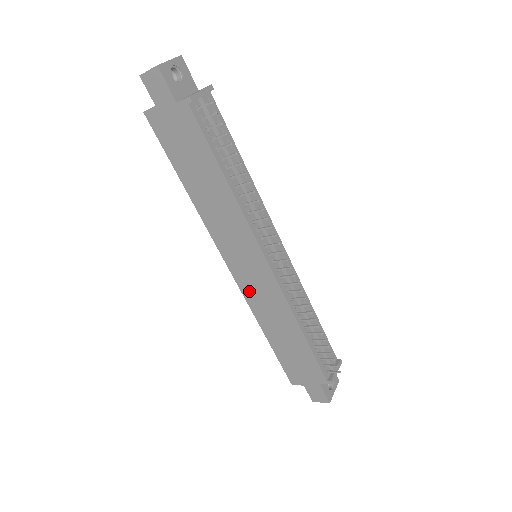
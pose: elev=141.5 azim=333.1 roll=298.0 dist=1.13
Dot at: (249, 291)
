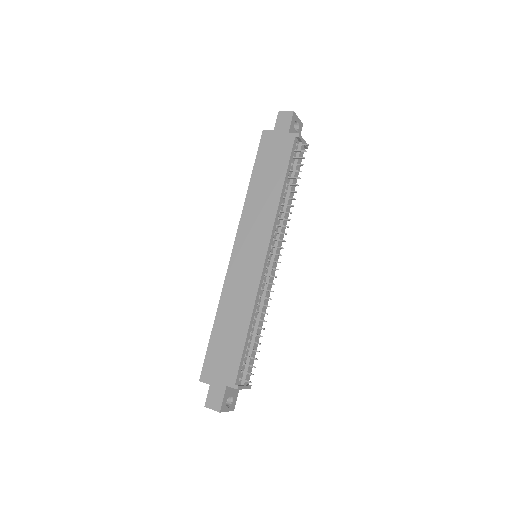
Dot at: (233, 275)
